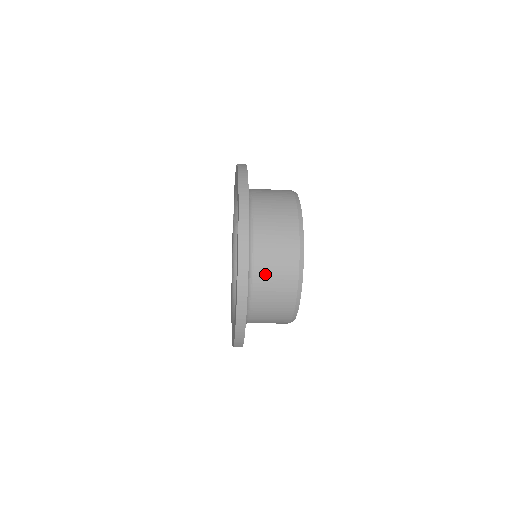
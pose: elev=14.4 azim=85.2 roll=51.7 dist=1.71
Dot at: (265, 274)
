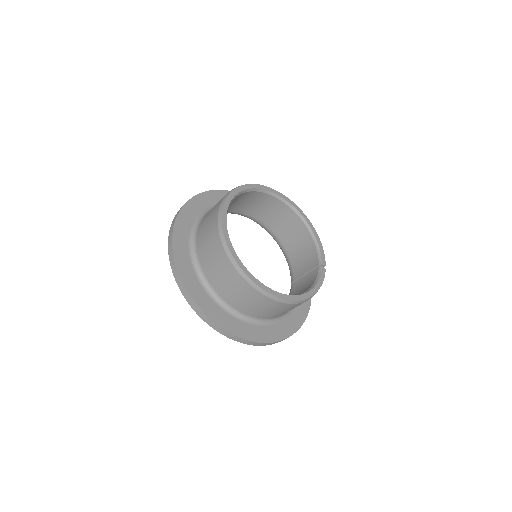
Dot at: occluded
